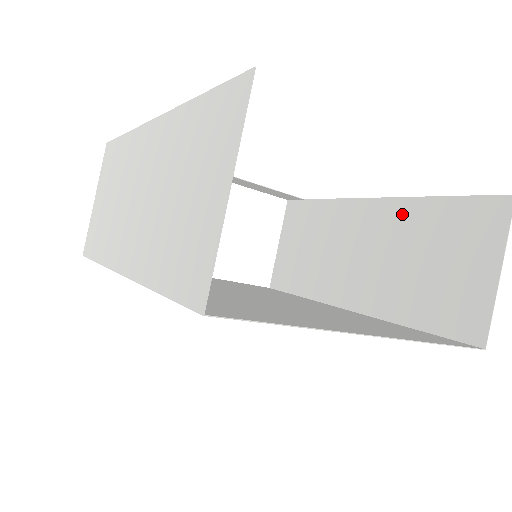
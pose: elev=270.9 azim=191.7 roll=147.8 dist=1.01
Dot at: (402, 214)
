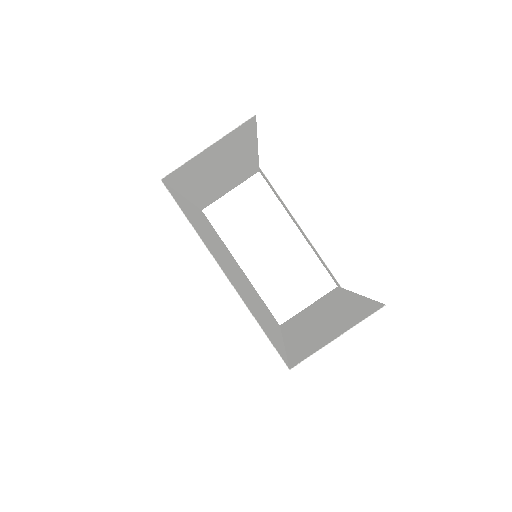
Dot at: (352, 303)
